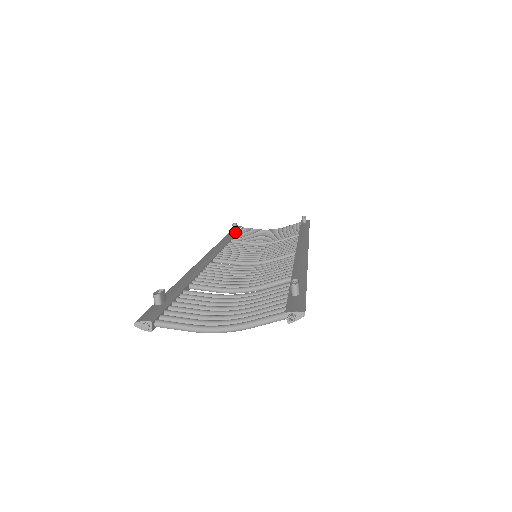
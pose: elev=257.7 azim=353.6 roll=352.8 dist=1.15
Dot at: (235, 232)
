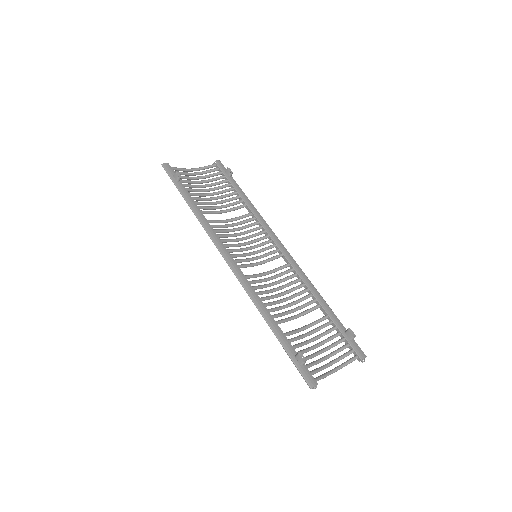
Dot at: (186, 190)
